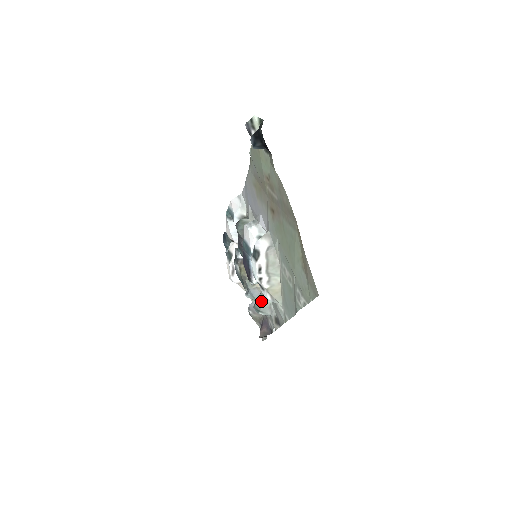
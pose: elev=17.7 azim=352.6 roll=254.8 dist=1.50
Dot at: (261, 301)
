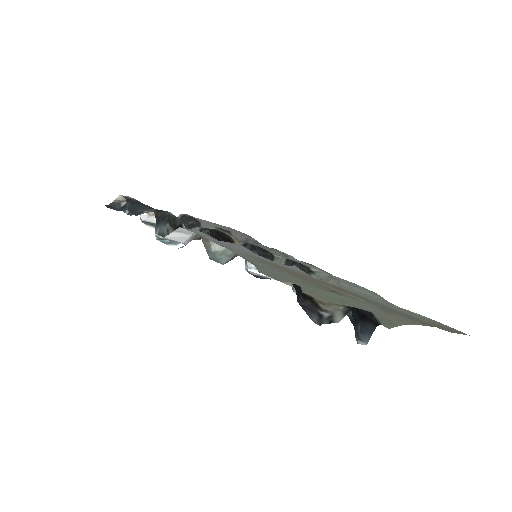
Dot at: occluded
